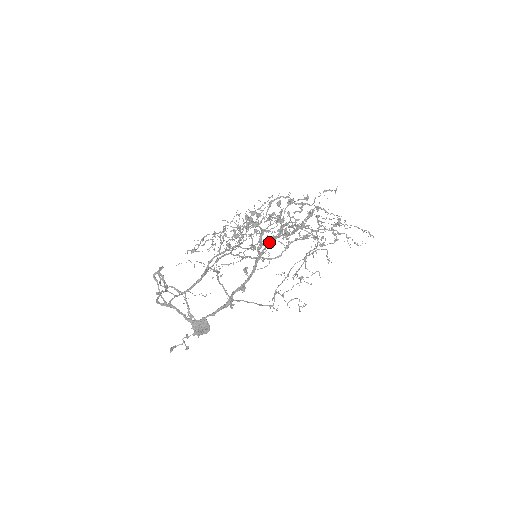
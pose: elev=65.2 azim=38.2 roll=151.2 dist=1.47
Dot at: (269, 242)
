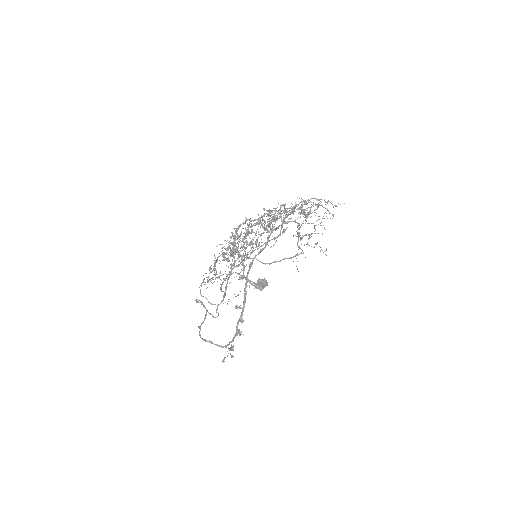
Dot at: (249, 267)
